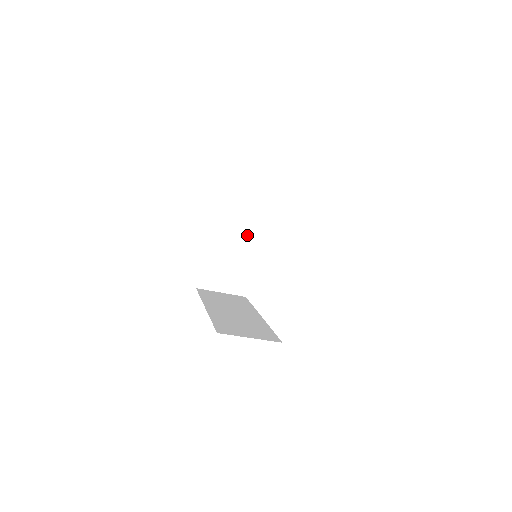
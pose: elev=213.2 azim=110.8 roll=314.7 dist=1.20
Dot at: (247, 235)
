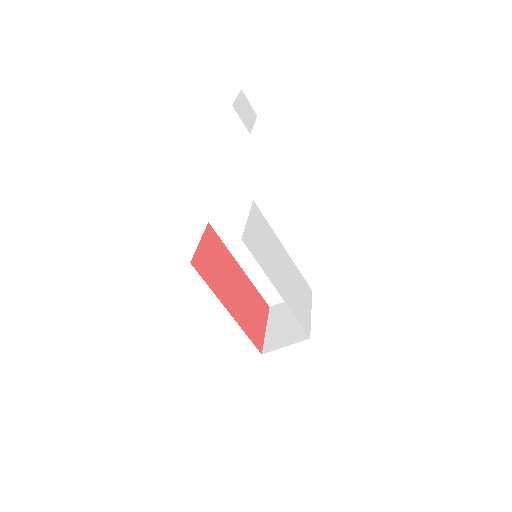
Dot at: occluded
